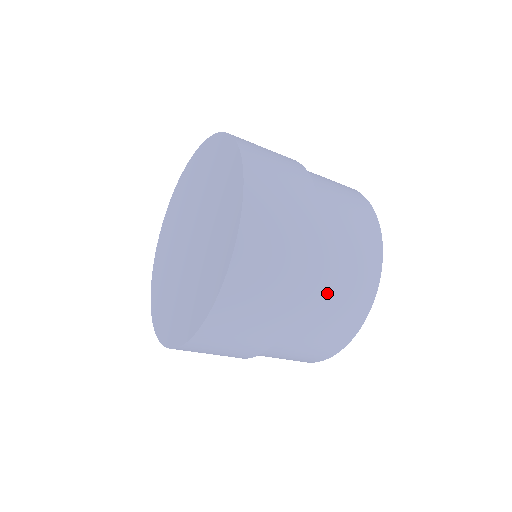
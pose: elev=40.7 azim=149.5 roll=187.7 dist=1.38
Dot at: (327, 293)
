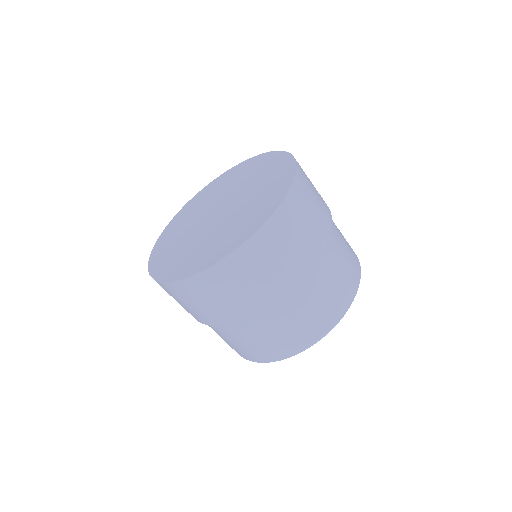
Dot at: (322, 281)
